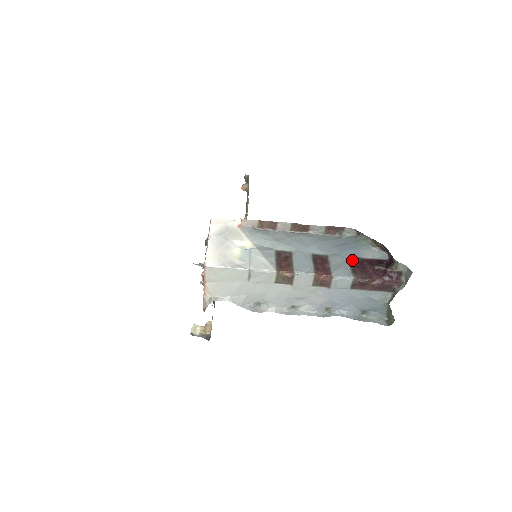
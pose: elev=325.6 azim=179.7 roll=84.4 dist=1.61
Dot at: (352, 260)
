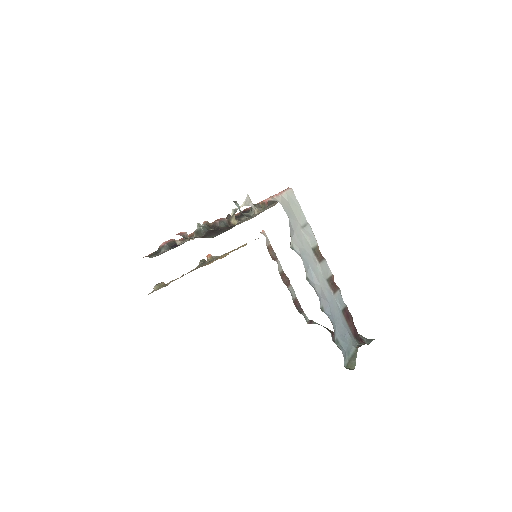
Dot at: occluded
